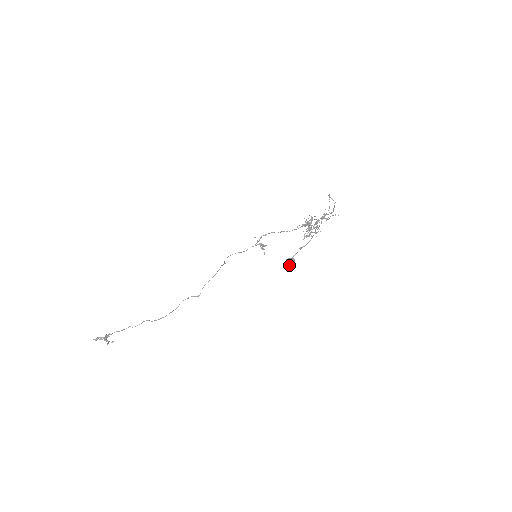
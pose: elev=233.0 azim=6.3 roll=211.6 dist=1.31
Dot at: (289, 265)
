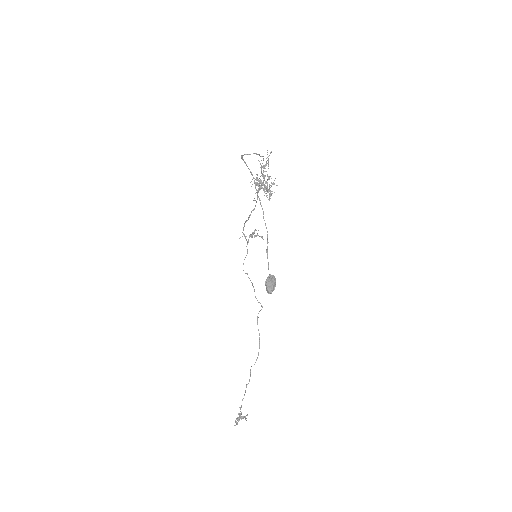
Dot at: (272, 287)
